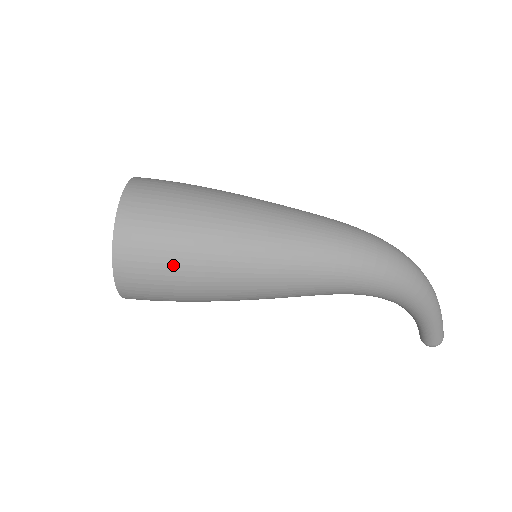
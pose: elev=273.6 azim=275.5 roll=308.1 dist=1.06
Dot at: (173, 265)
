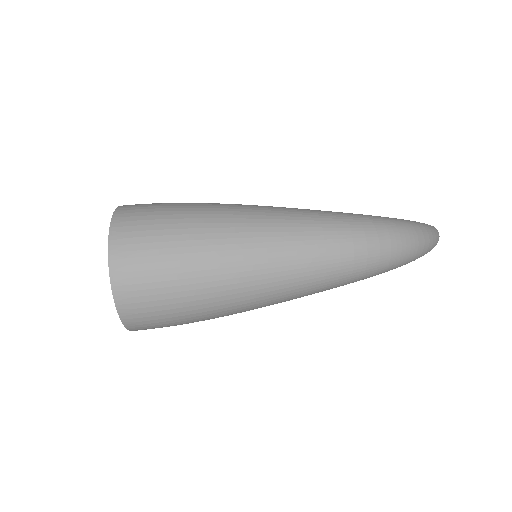
Dot at: (184, 321)
